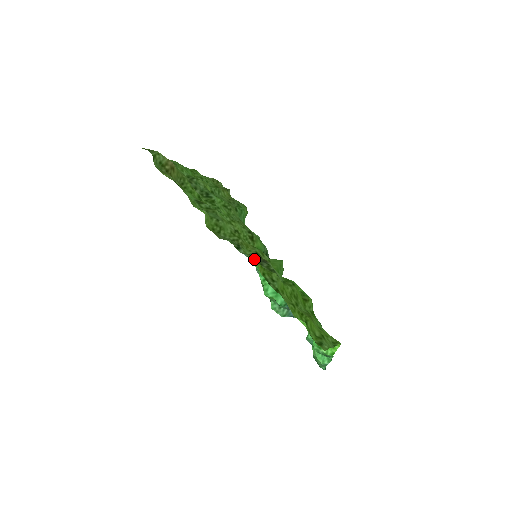
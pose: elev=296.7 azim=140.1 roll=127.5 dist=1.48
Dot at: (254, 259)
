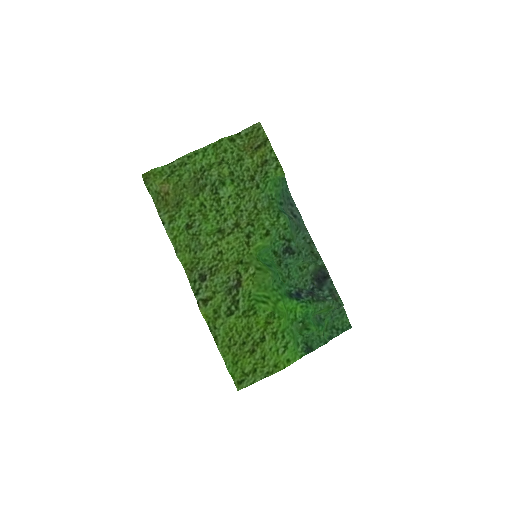
Dot at: (213, 299)
